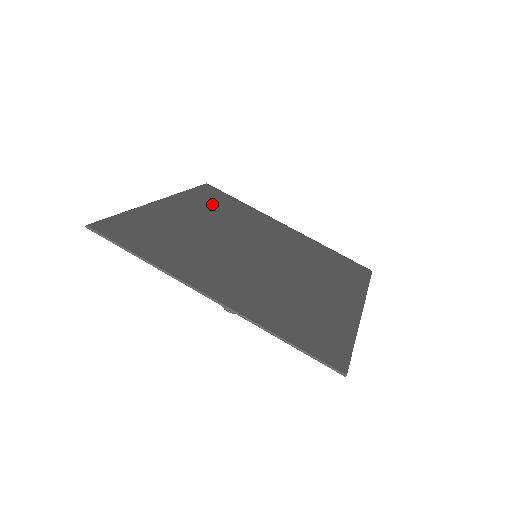
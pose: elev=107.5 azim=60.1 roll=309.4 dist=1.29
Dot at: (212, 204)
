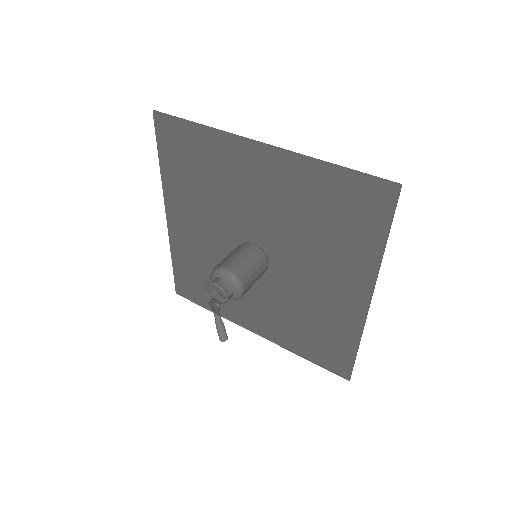
Dot at: (196, 268)
